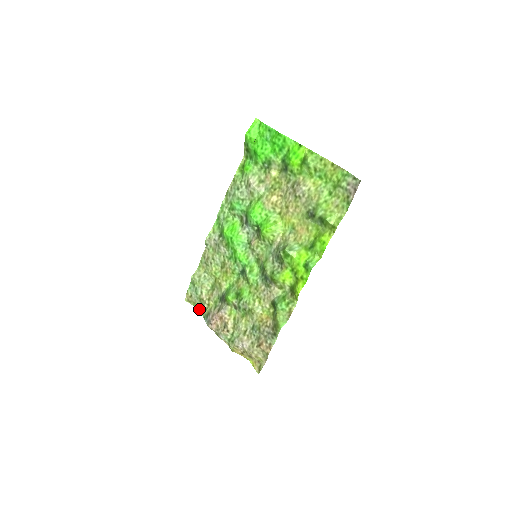
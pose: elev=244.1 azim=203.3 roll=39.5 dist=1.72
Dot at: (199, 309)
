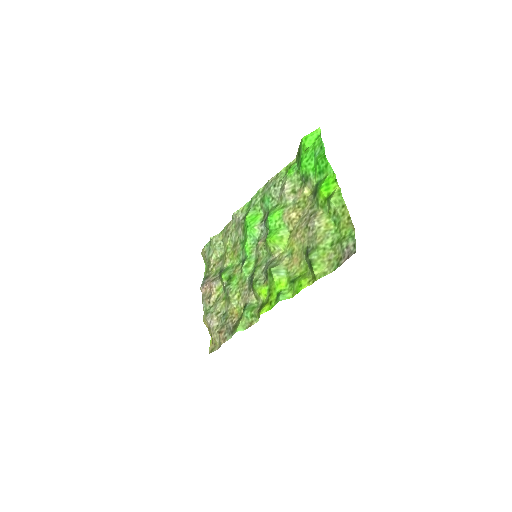
Dot at: (206, 267)
